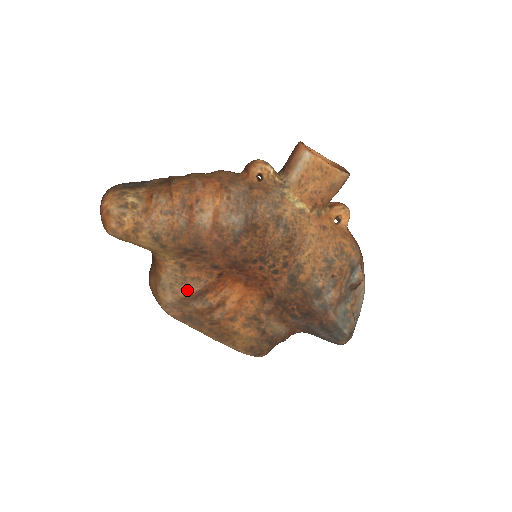
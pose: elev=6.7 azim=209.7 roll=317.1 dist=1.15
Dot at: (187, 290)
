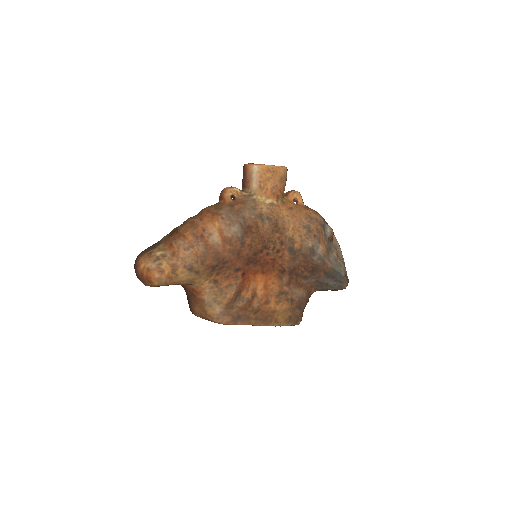
Dot at: (227, 297)
